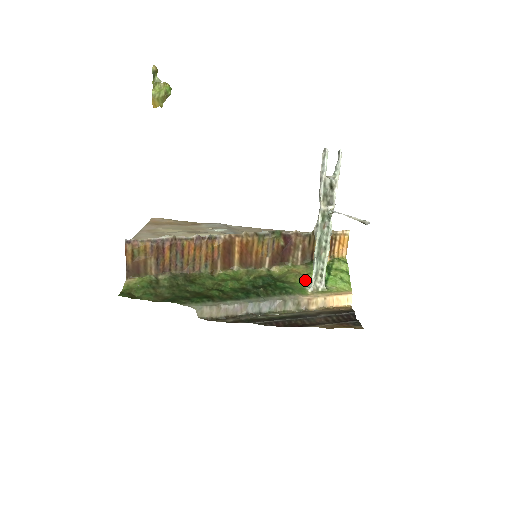
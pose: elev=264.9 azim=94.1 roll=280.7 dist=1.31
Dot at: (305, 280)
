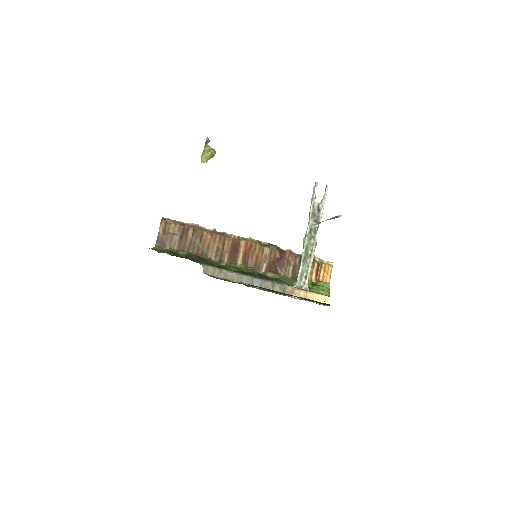
Dot at: (292, 284)
